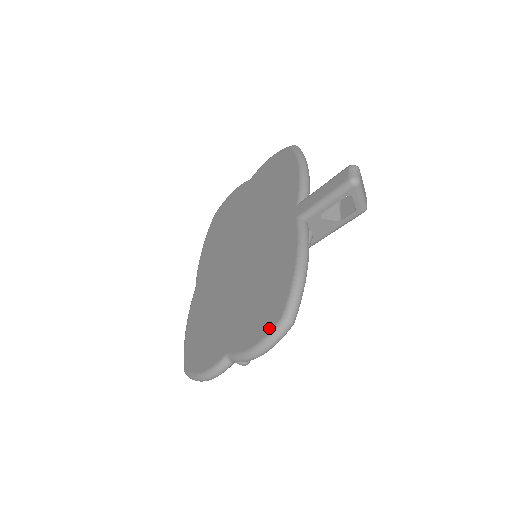
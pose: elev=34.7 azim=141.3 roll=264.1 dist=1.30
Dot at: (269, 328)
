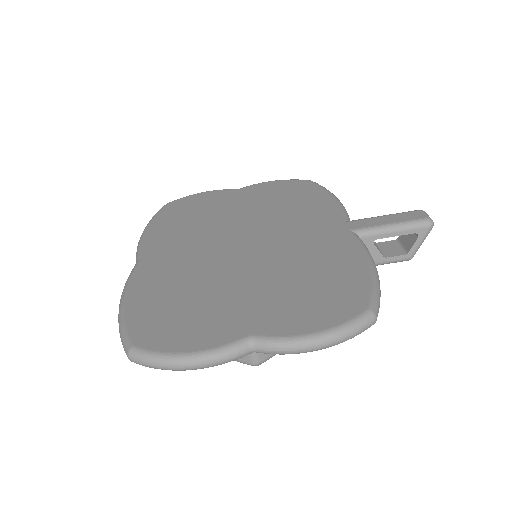
Dot at: (346, 317)
